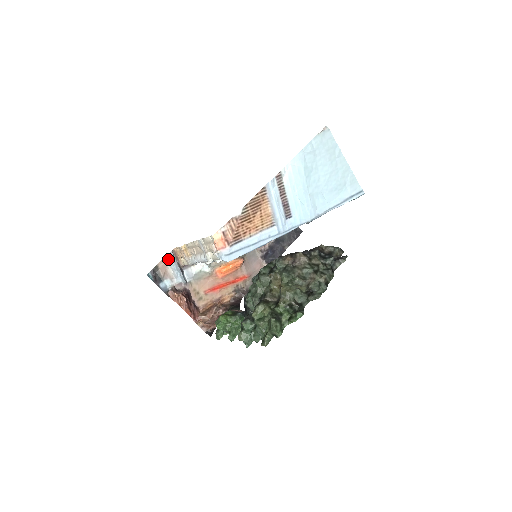
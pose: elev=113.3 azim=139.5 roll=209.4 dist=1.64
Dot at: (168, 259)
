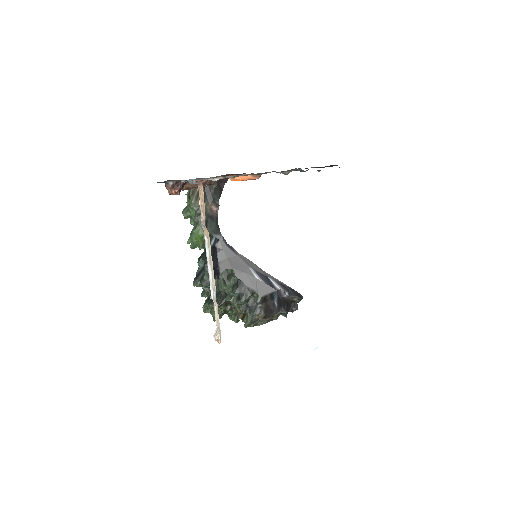
Dot at: occluded
